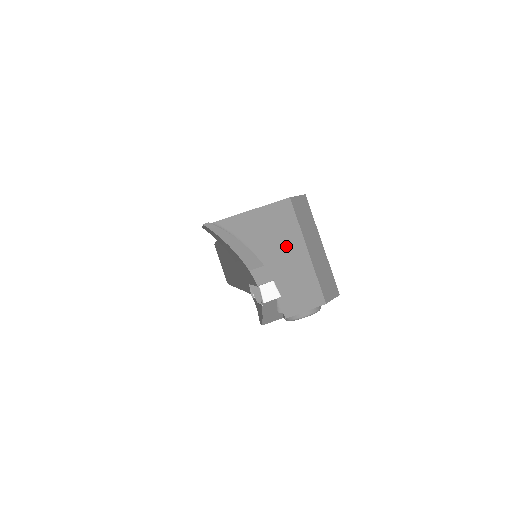
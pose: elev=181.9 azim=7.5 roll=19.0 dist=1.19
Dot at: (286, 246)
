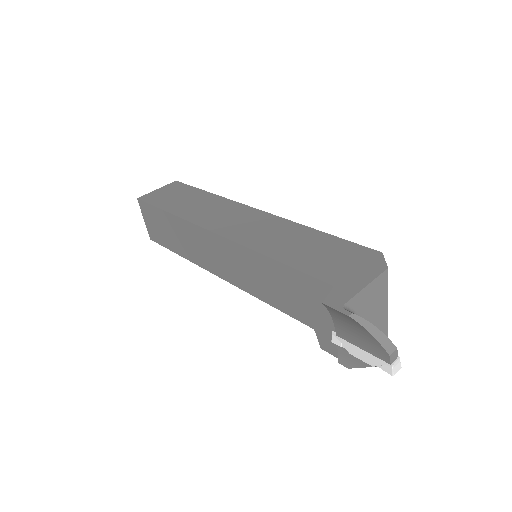
Dot at: (378, 308)
